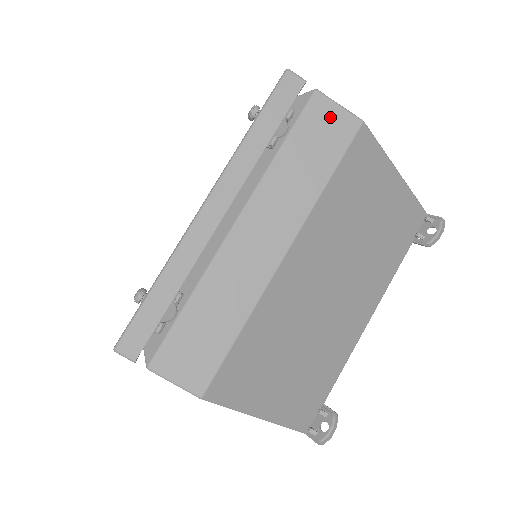
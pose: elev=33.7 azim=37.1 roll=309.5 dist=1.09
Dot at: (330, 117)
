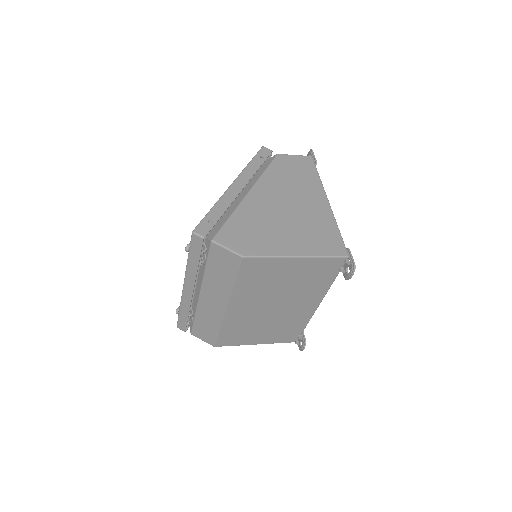
Dot at: (224, 255)
